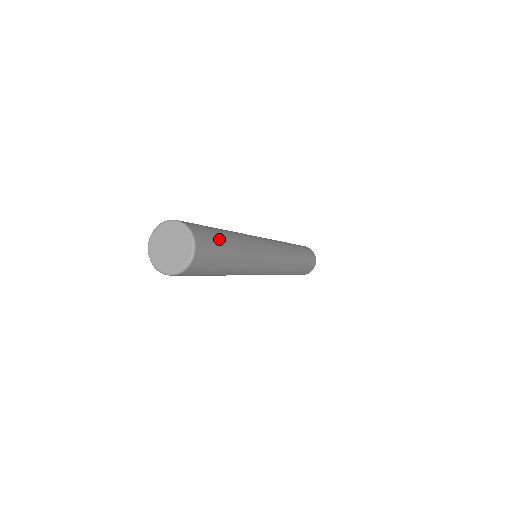
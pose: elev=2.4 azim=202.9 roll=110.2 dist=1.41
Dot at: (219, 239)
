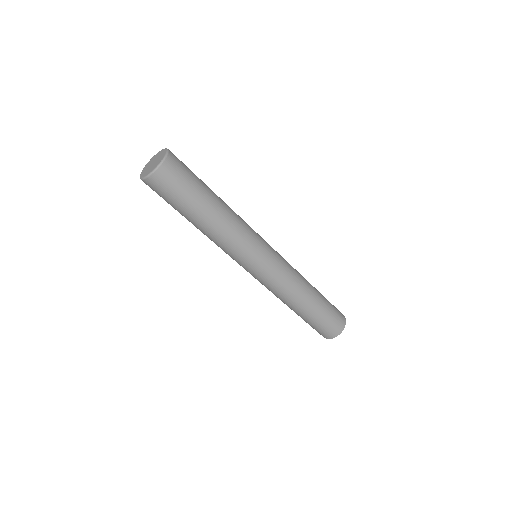
Dot at: occluded
